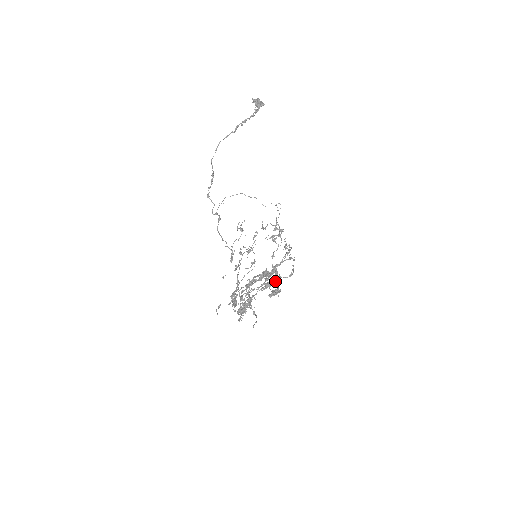
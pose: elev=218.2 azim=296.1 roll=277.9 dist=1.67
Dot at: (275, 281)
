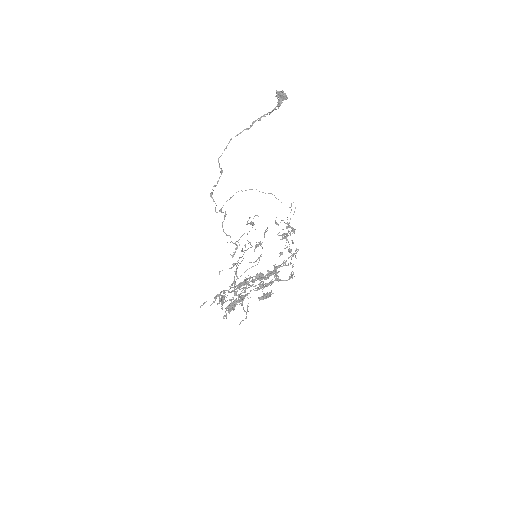
Dot at: (272, 282)
